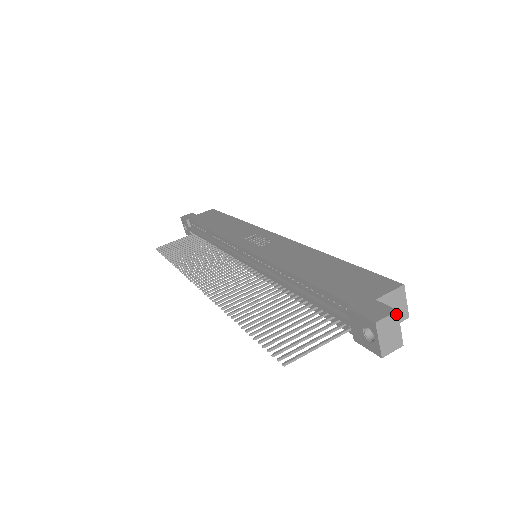
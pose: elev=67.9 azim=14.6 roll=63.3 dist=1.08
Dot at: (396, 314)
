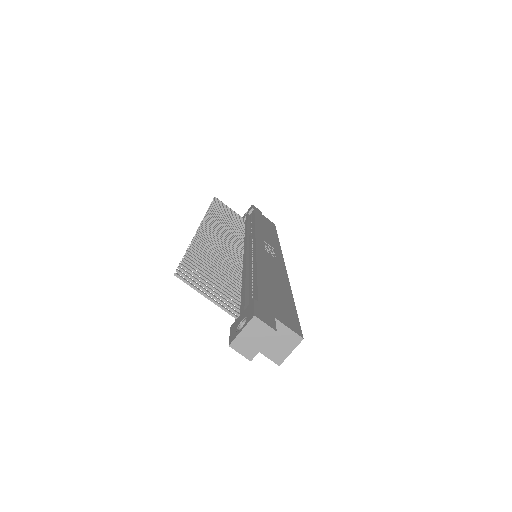
Dot at: (273, 332)
